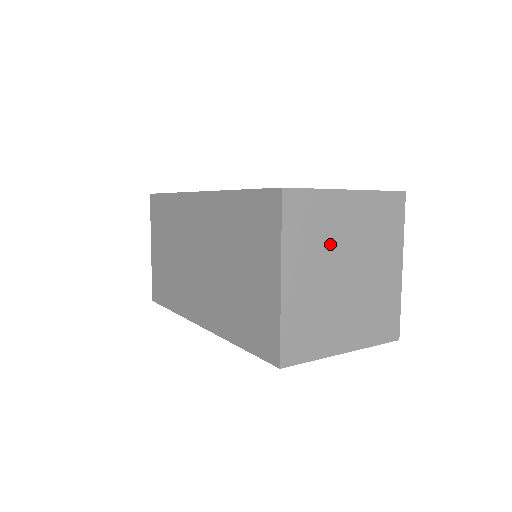
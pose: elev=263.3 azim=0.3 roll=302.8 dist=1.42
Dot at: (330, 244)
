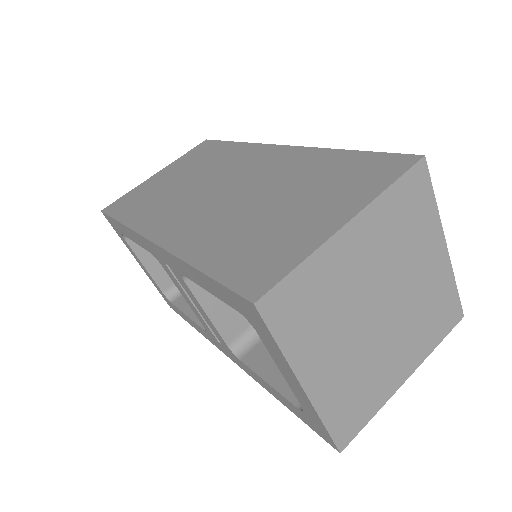
Dot at: (398, 262)
